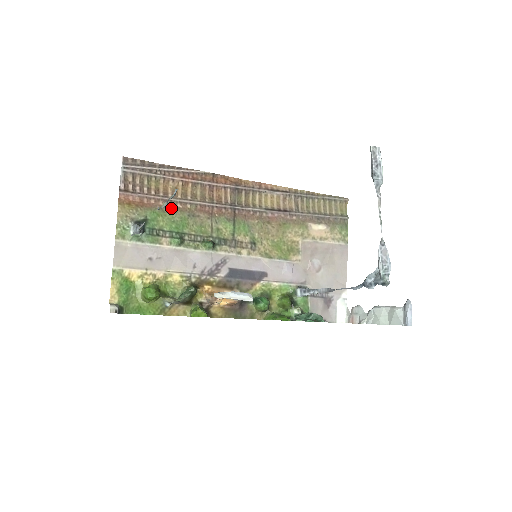
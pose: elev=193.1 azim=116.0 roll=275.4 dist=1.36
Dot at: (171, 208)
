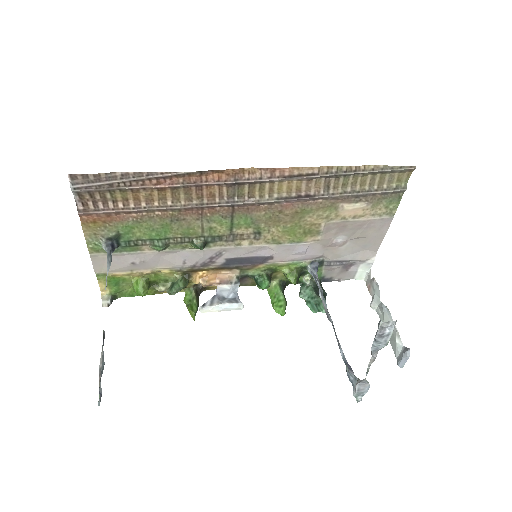
Dot at: (147, 217)
